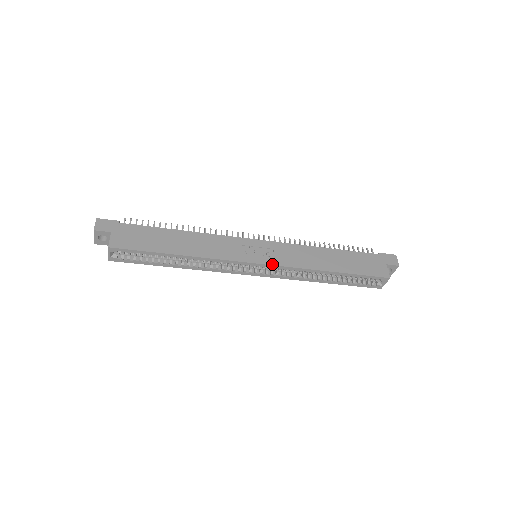
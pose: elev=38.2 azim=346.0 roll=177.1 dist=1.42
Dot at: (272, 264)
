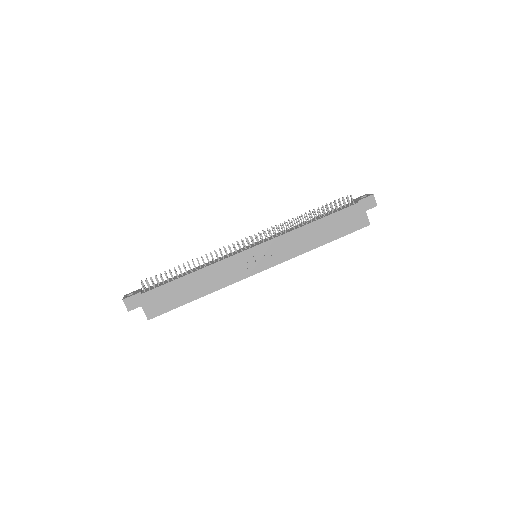
Dot at: (273, 266)
